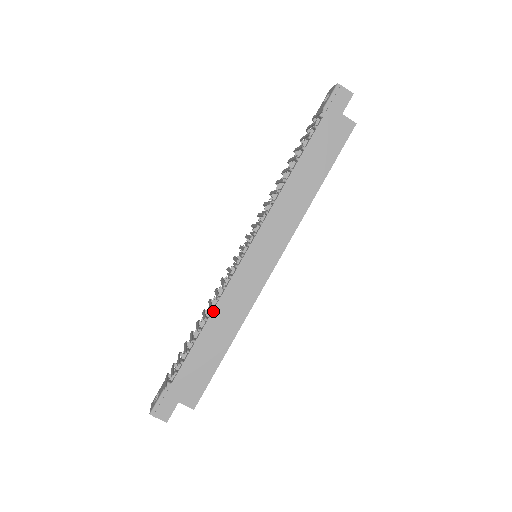
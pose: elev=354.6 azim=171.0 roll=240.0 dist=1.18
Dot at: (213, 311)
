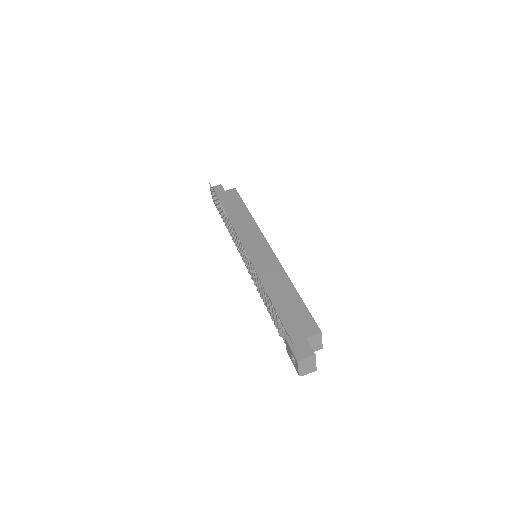
Dot at: (262, 284)
